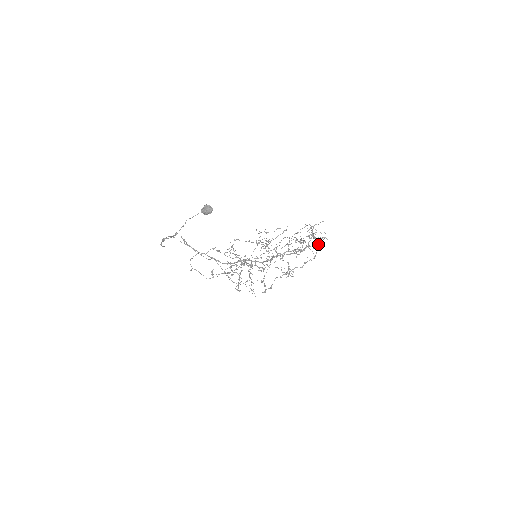
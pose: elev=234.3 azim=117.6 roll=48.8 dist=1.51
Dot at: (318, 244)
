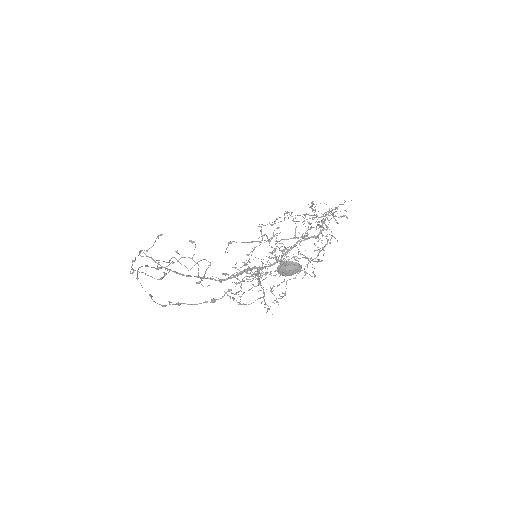
Dot at: (317, 216)
